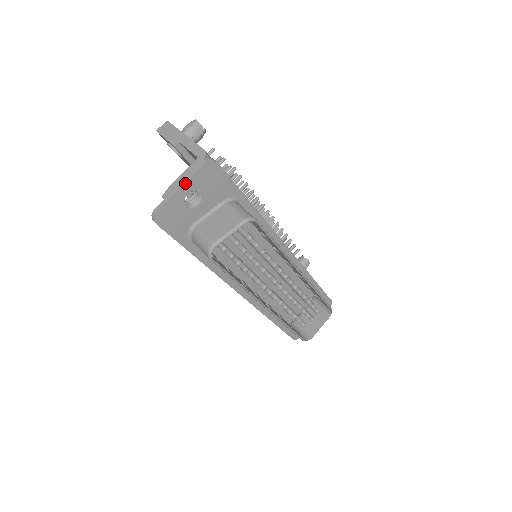
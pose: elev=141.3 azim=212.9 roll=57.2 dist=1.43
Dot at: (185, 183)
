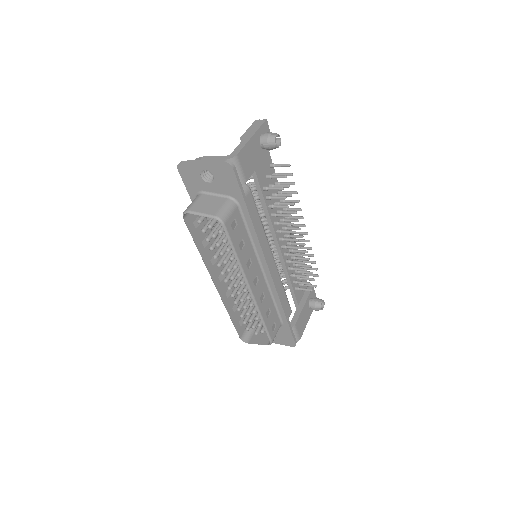
Dot at: (205, 162)
